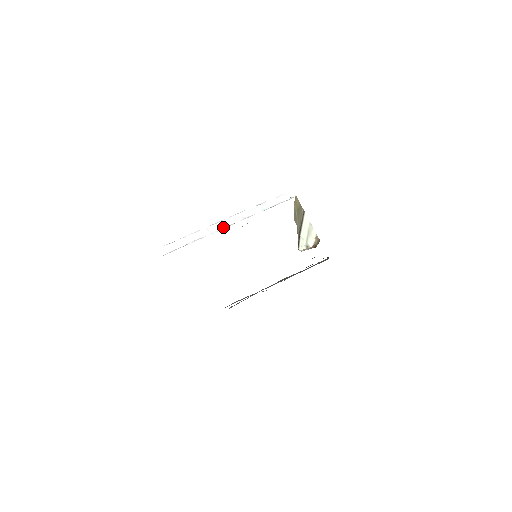
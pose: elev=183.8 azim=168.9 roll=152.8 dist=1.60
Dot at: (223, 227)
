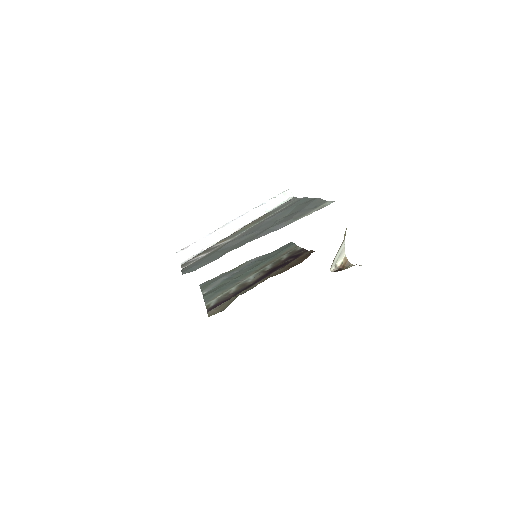
Dot at: (233, 230)
